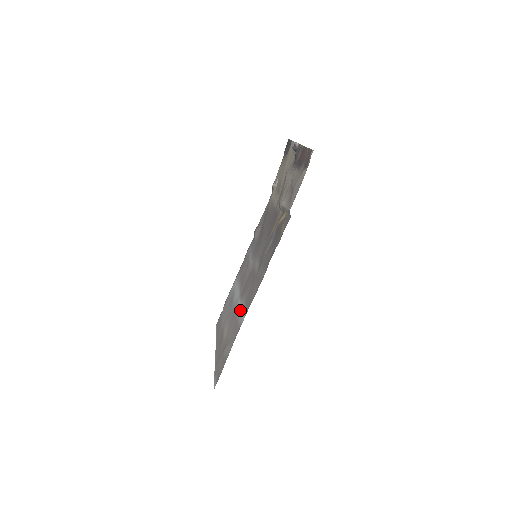
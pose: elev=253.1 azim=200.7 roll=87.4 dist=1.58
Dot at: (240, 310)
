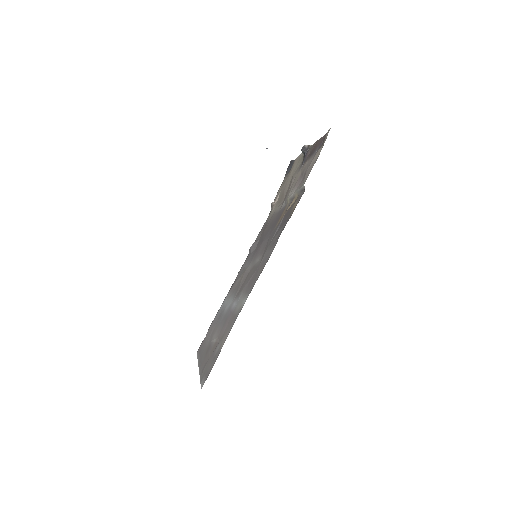
Dot at: (238, 303)
